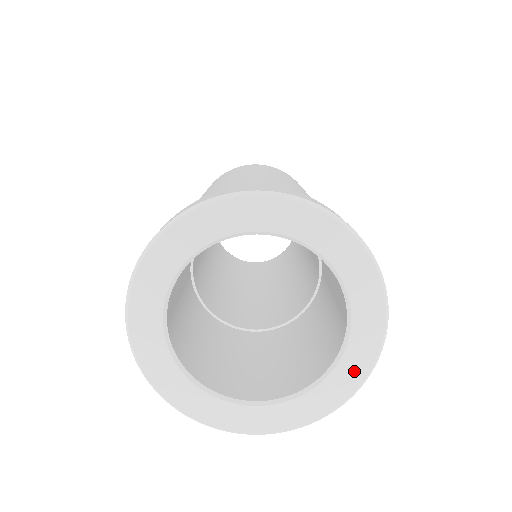
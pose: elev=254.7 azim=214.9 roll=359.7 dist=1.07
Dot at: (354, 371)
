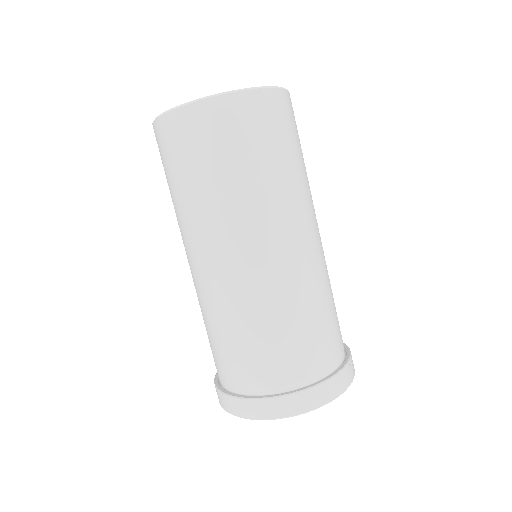
Dot at: occluded
